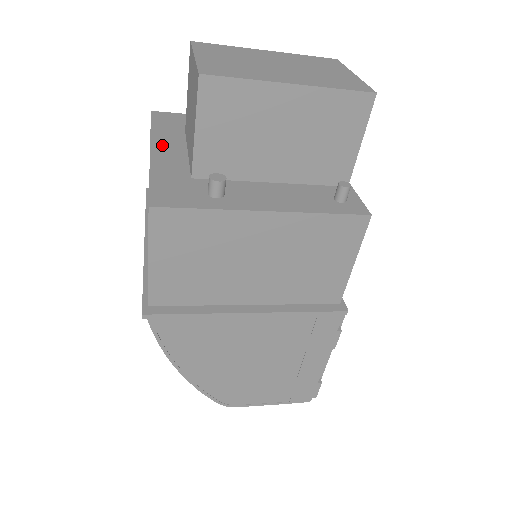
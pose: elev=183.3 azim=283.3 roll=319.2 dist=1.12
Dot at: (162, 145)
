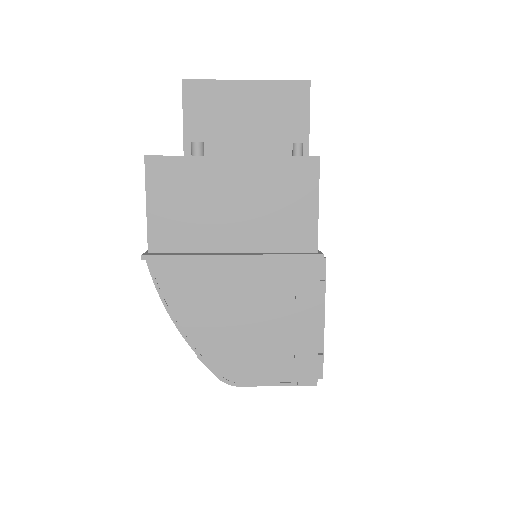
Dot at: occluded
